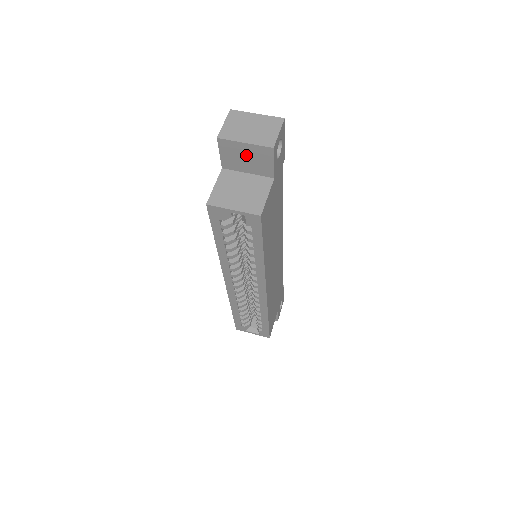
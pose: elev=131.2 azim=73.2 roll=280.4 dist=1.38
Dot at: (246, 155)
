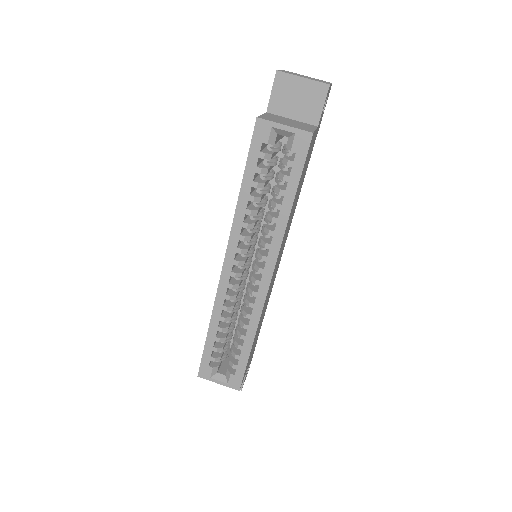
Dot at: (299, 94)
